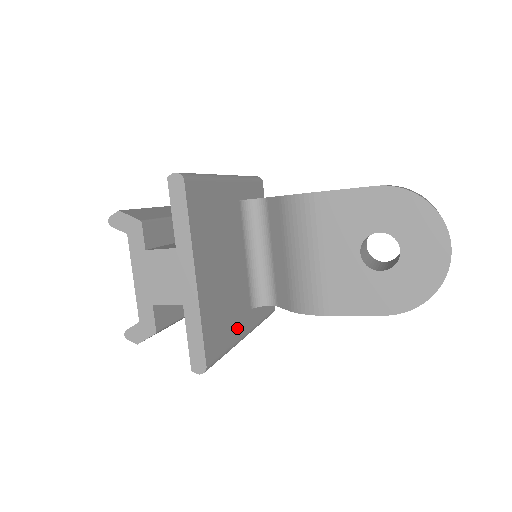
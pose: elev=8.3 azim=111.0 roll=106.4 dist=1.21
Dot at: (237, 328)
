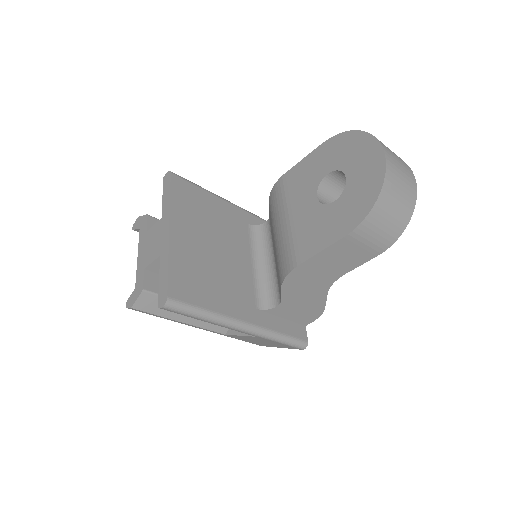
Dot at: (227, 306)
